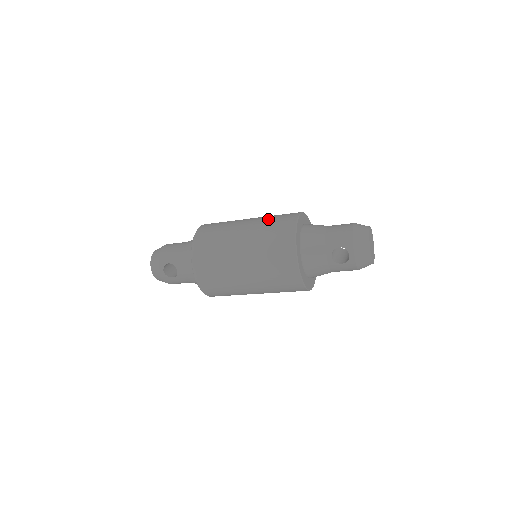
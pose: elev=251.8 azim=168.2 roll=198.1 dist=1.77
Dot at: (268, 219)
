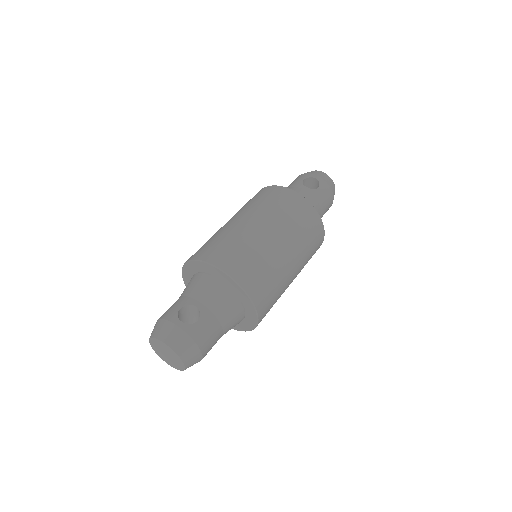
Dot at: occluded
